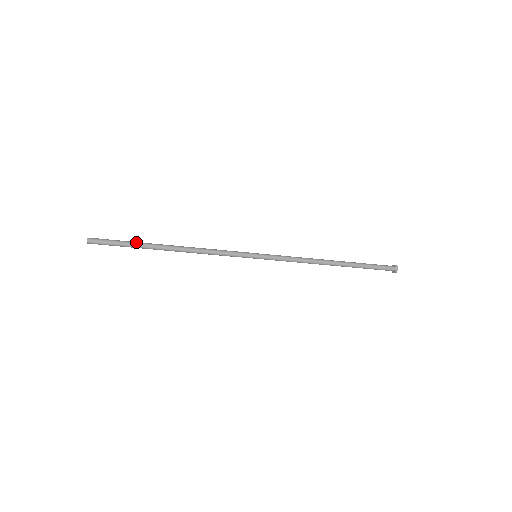
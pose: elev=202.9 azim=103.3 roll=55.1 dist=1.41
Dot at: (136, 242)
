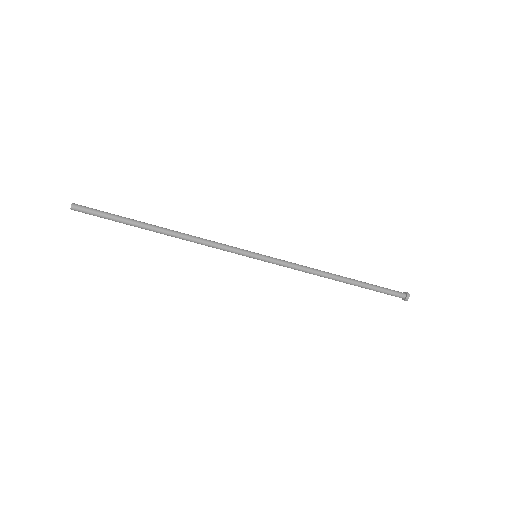
Dot at: (126, 218)
